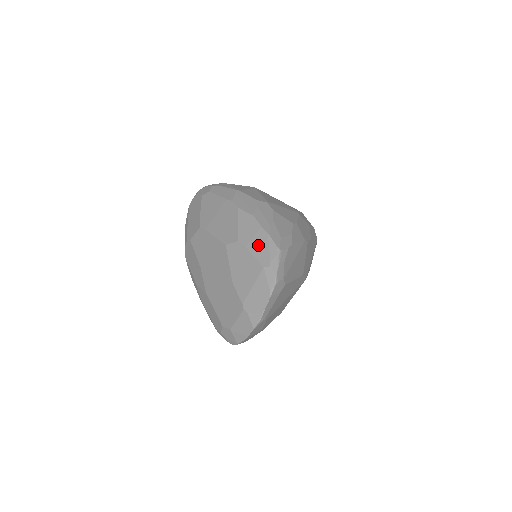
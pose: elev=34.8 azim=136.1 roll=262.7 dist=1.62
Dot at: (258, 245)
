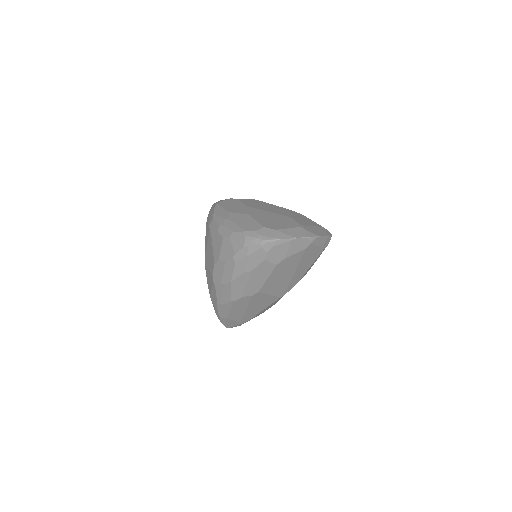
Dot at: occluded
